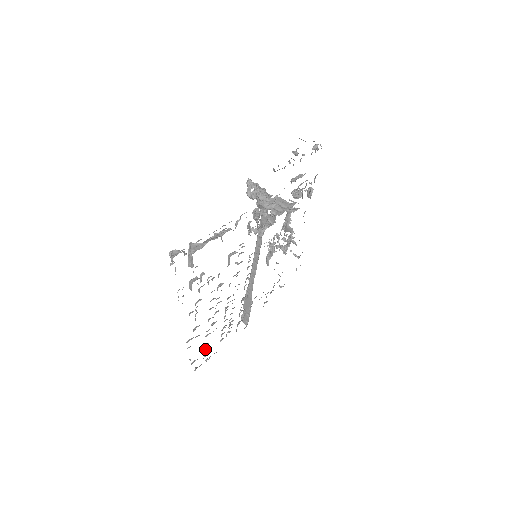
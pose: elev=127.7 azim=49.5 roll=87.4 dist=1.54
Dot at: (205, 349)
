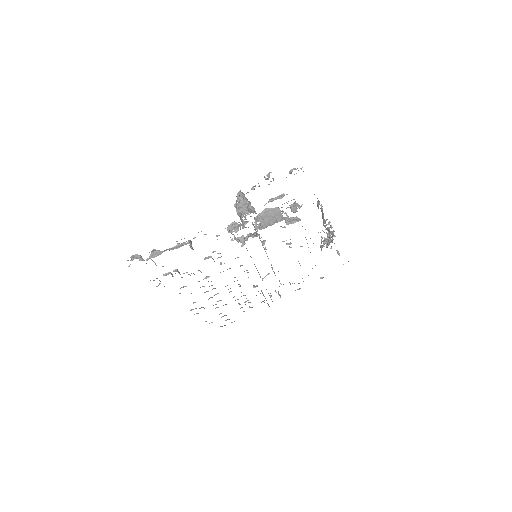
Dot at: (222, 316)
